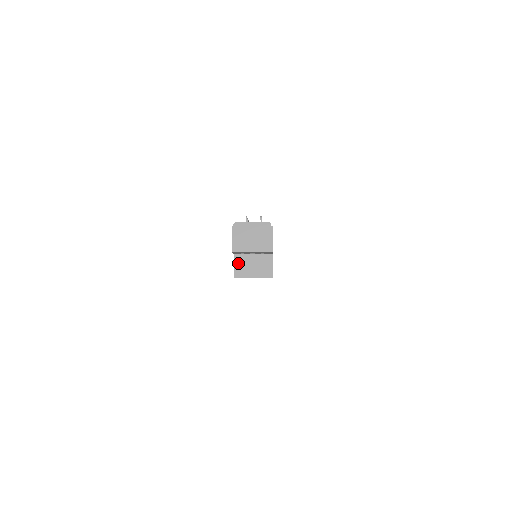
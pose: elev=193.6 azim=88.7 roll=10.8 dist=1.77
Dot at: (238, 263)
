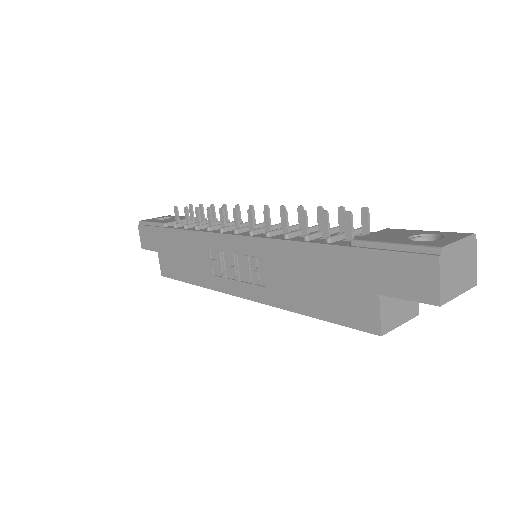
Dot at: (384, 308)
